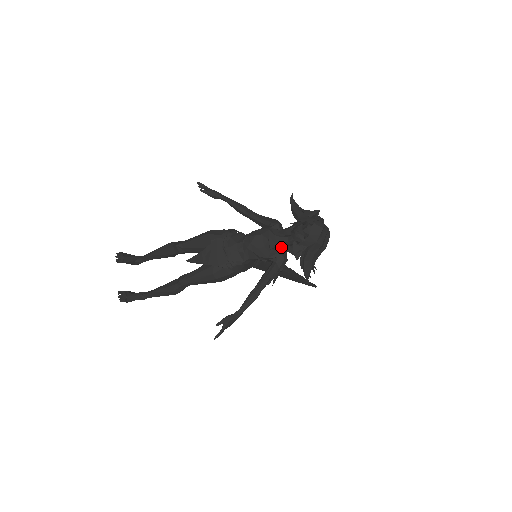
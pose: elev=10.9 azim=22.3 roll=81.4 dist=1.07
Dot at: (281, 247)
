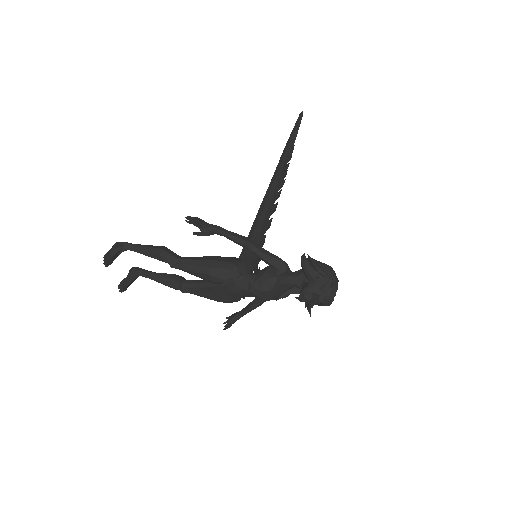
Dot at: (288, 294)
